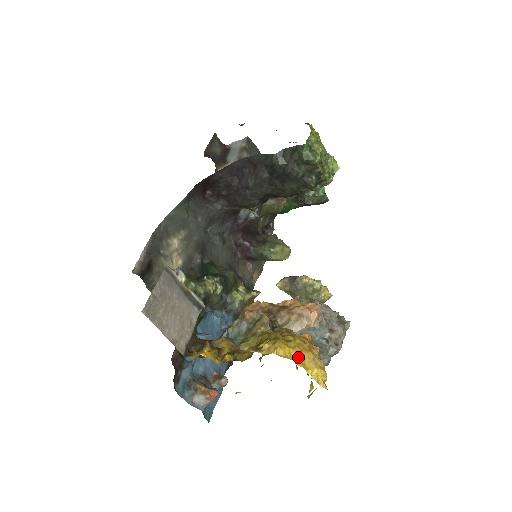
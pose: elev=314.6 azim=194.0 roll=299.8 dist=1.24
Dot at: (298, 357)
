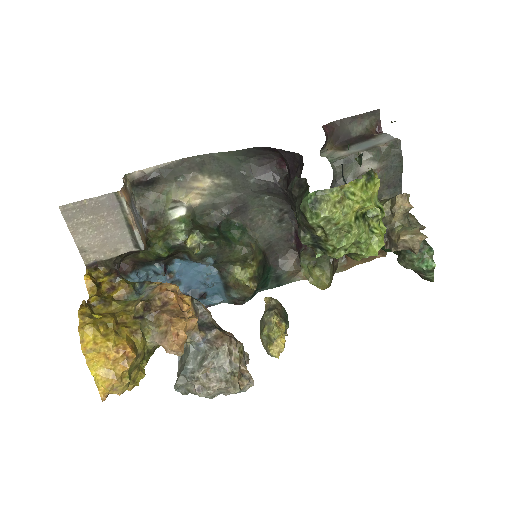
Dot at: (91, 353)
